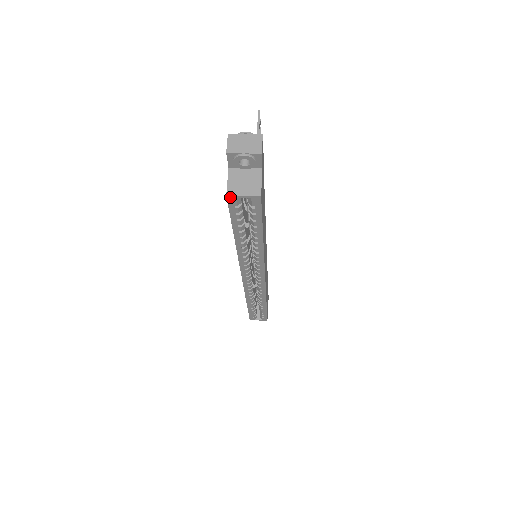
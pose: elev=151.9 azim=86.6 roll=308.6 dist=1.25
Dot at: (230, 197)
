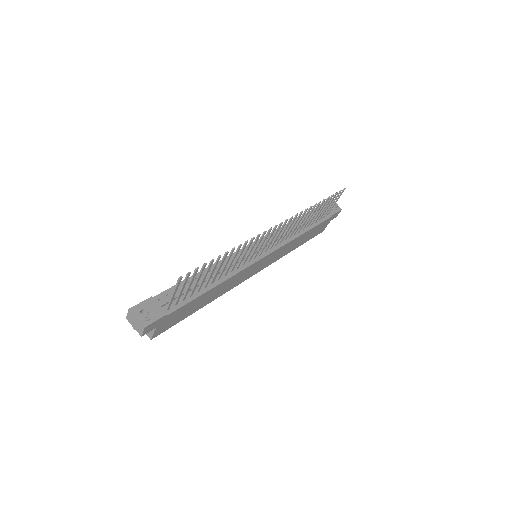
Dot at: occluded
